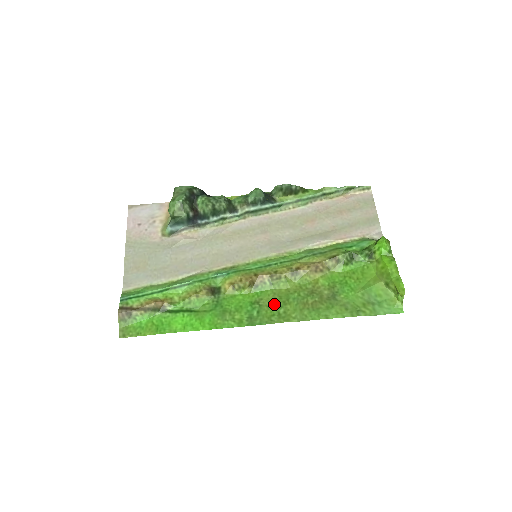
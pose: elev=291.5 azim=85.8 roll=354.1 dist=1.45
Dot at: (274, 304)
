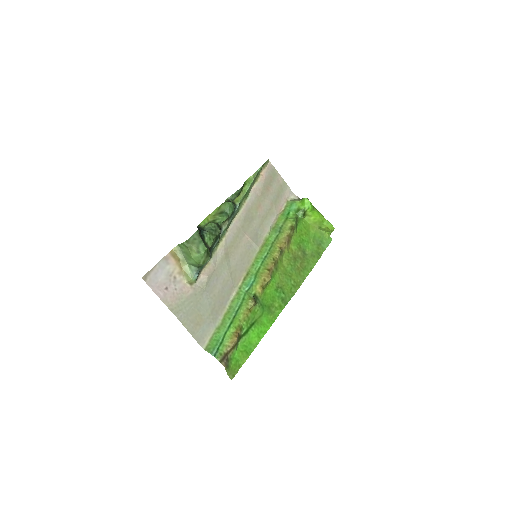
Dot at: (286, 281)
